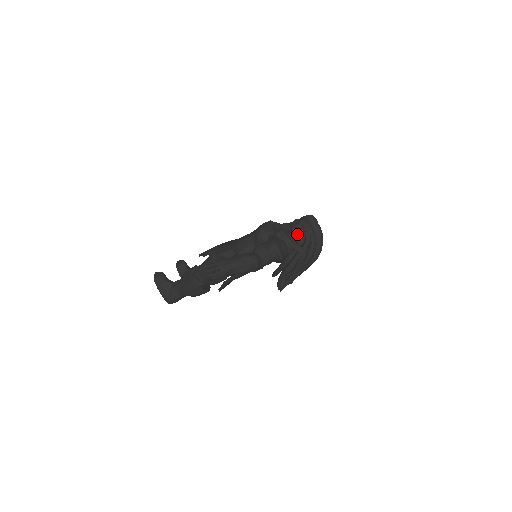
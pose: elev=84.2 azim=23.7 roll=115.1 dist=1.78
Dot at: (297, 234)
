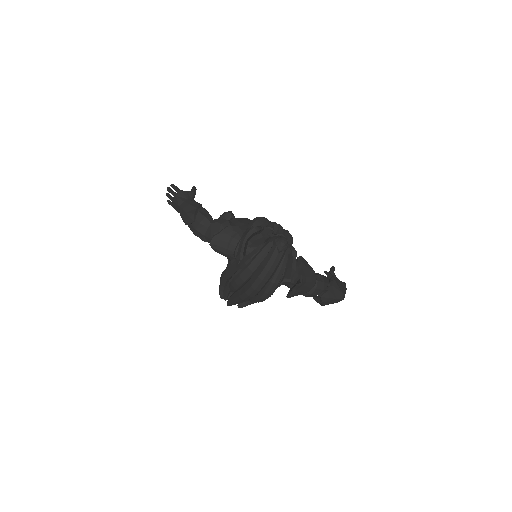
Dot at: occluded
